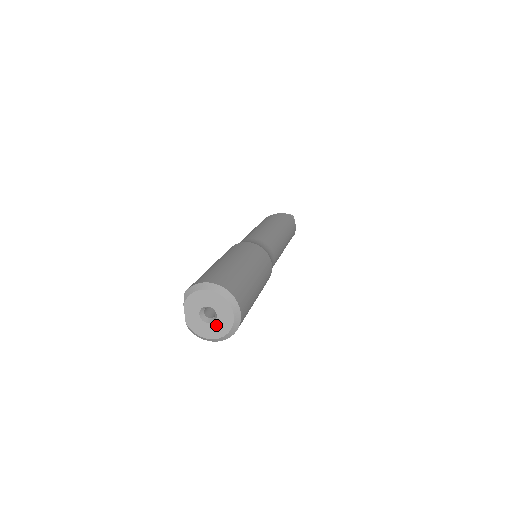
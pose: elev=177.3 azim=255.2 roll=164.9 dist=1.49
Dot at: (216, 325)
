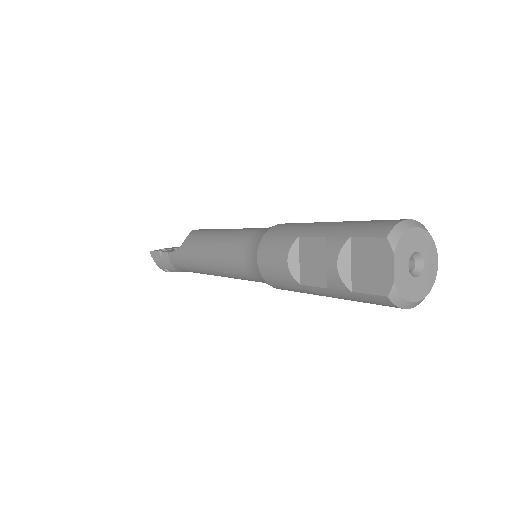
Dot at: (423, 278)
